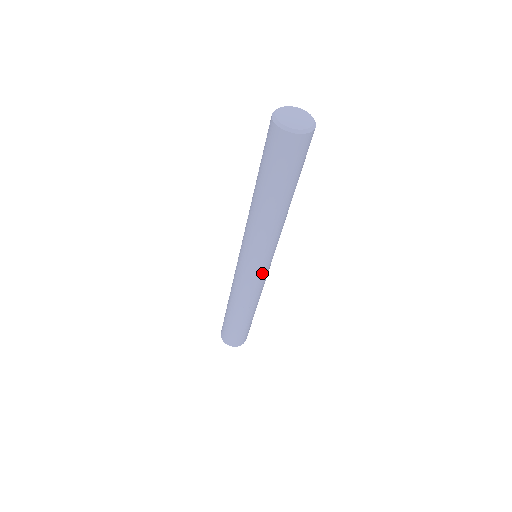
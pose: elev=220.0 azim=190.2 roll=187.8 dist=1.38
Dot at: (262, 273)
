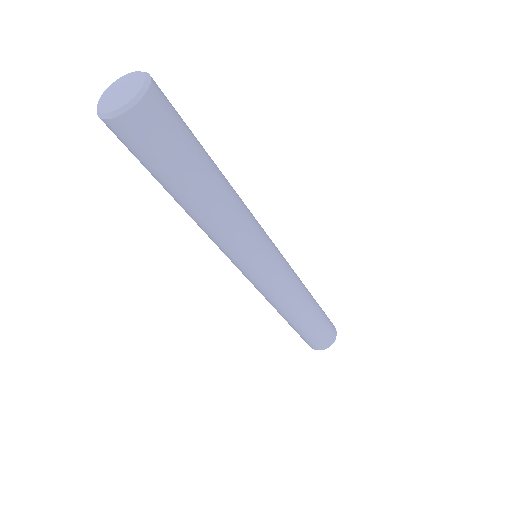
Dot at: (266, 277)
